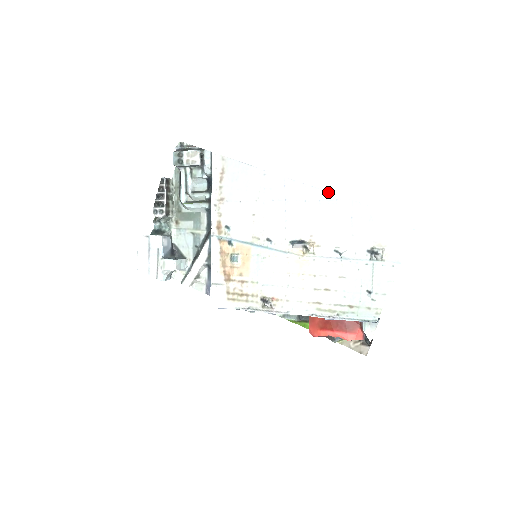
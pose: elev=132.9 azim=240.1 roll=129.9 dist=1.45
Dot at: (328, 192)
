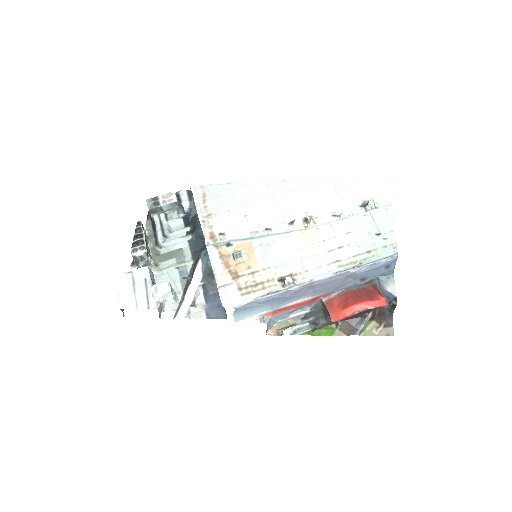
Dot at: (307, 179)
